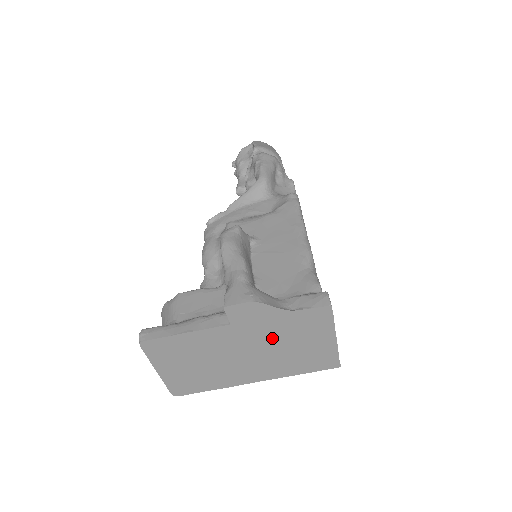
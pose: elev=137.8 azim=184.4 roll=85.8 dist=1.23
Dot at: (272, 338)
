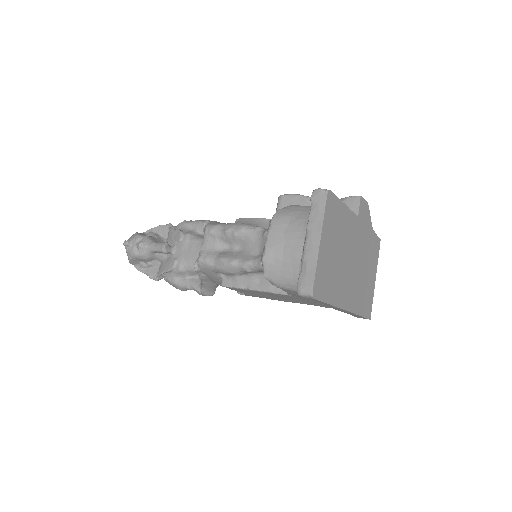
Dot at: (363, 252)
